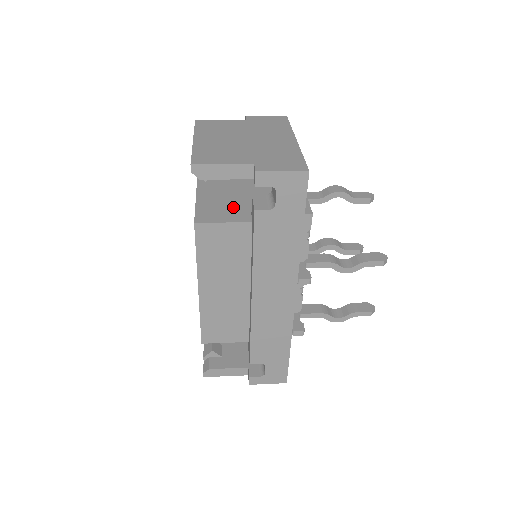
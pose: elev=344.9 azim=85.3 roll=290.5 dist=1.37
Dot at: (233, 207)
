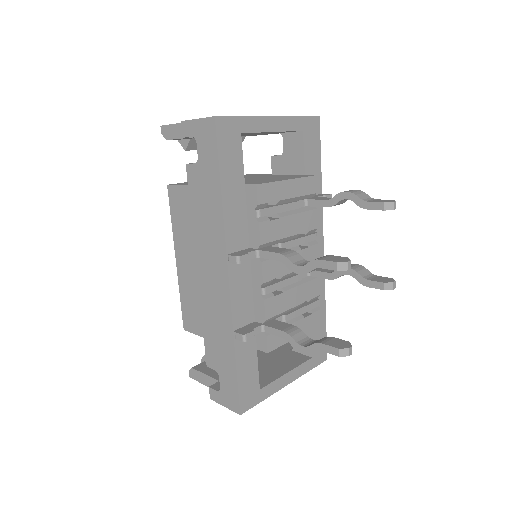
Dot at: occluded
